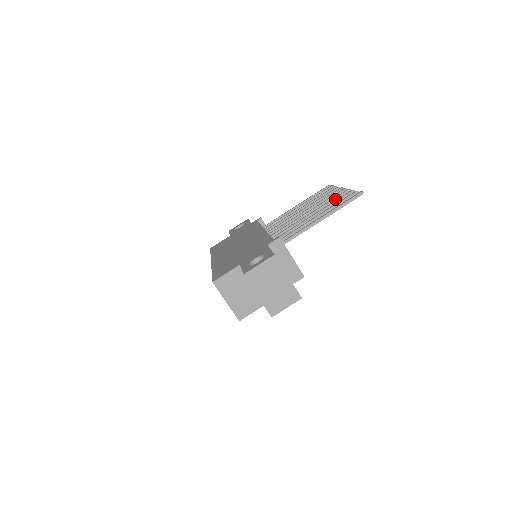
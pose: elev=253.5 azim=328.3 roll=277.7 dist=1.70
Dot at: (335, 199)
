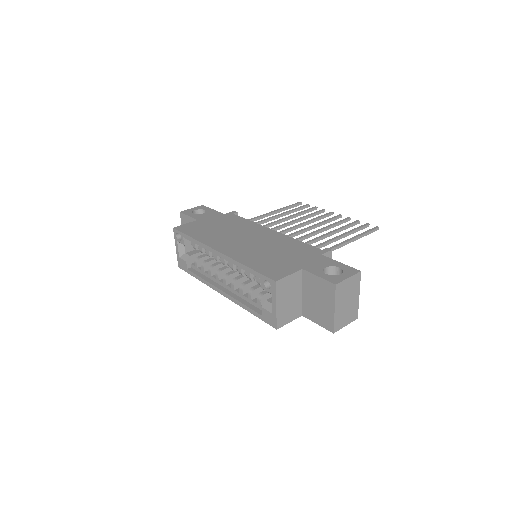
Dot at: (340, 223)
